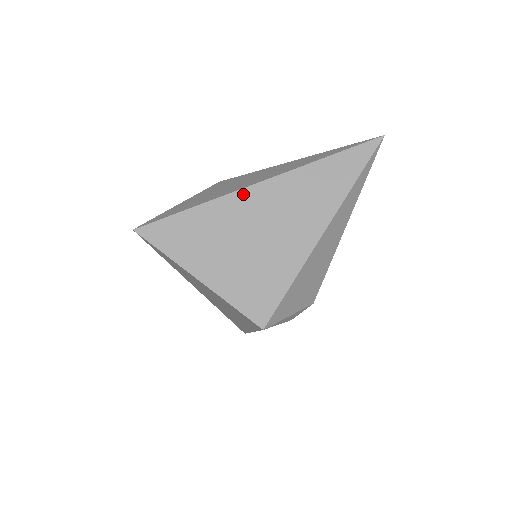
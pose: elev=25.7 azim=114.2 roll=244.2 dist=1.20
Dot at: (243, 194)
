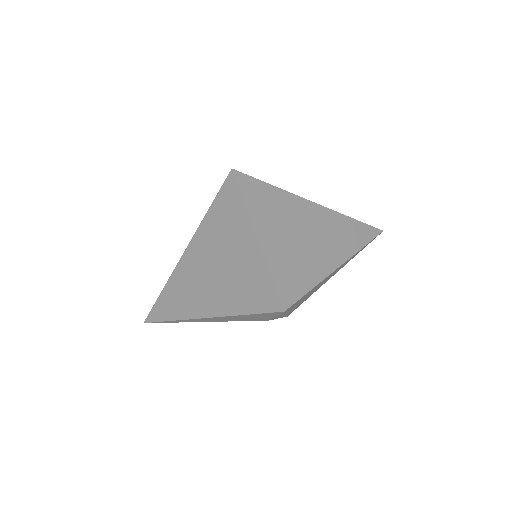
Dot at: (308, 204)
